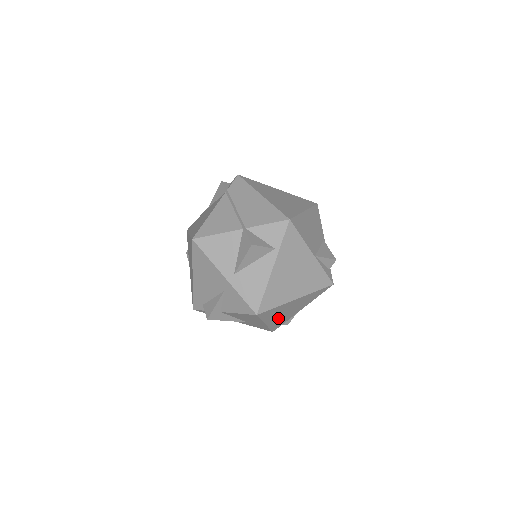
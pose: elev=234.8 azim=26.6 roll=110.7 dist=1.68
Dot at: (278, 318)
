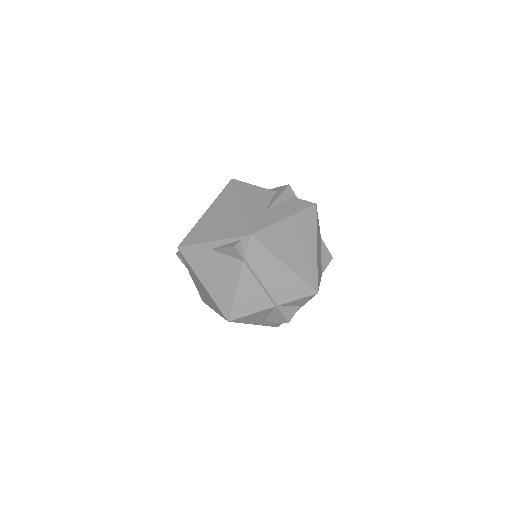
Dot at: occluded
